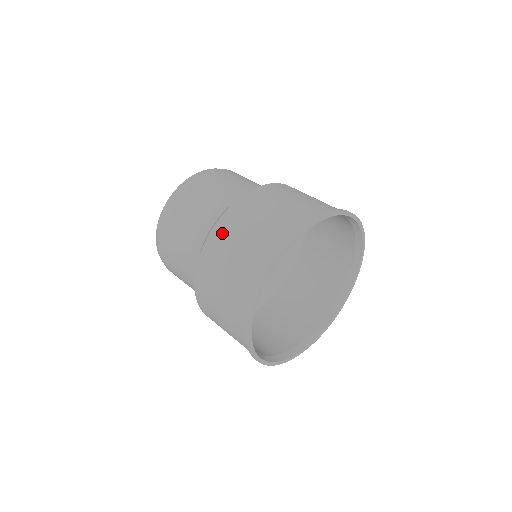
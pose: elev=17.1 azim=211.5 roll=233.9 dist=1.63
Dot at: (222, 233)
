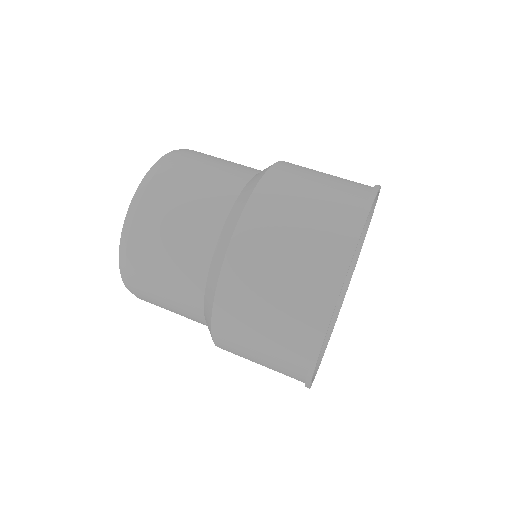
Dot at: (297, 165)
